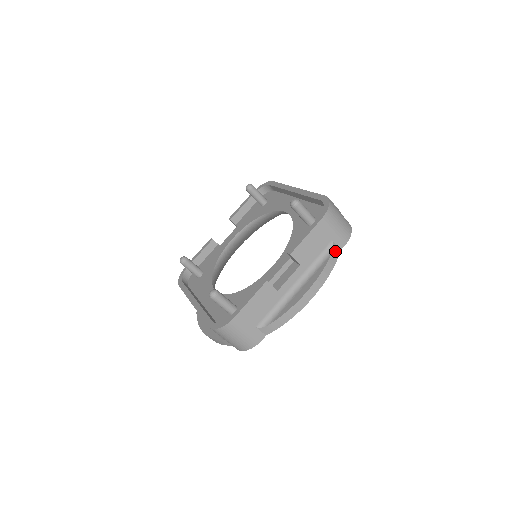
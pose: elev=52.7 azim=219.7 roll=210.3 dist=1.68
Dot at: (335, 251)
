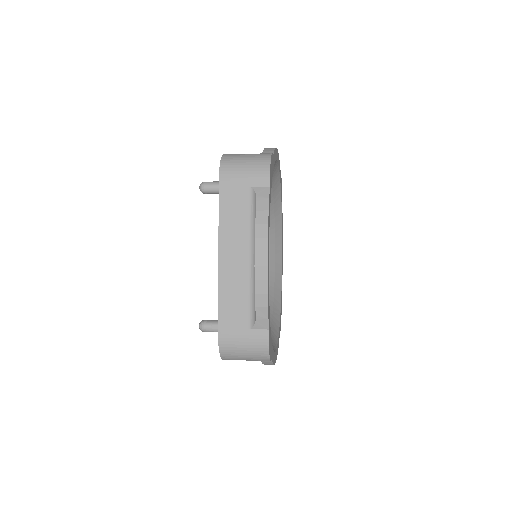
Dot at: (264, 361)
